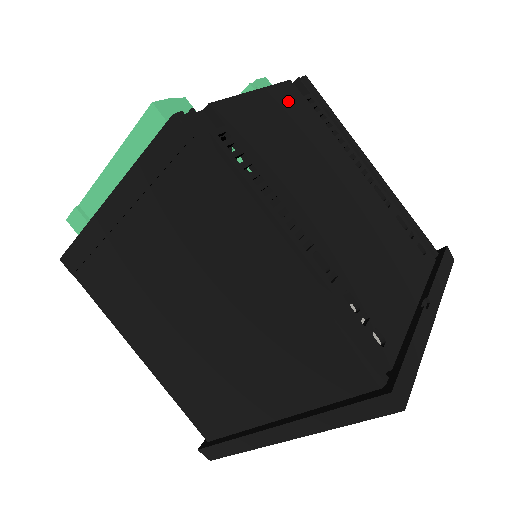
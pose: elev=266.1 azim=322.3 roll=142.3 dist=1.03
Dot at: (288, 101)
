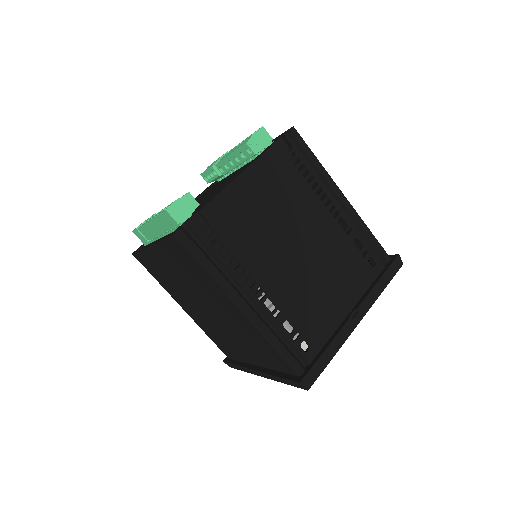
Dot at: (268, 169)
